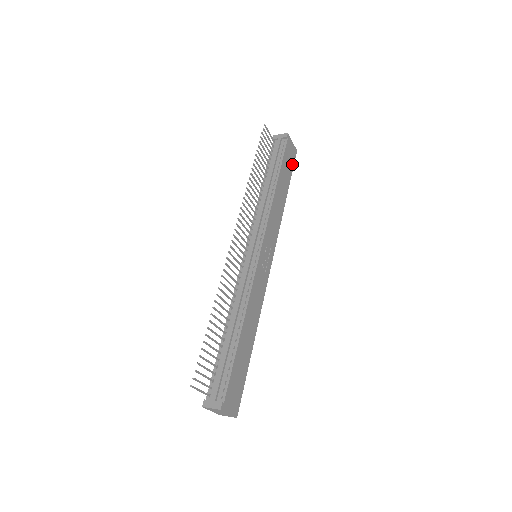
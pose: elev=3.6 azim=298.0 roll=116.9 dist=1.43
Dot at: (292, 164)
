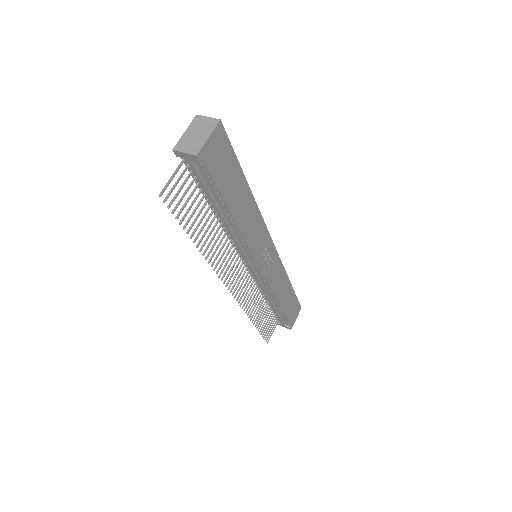
Dot at: (228, 151)
